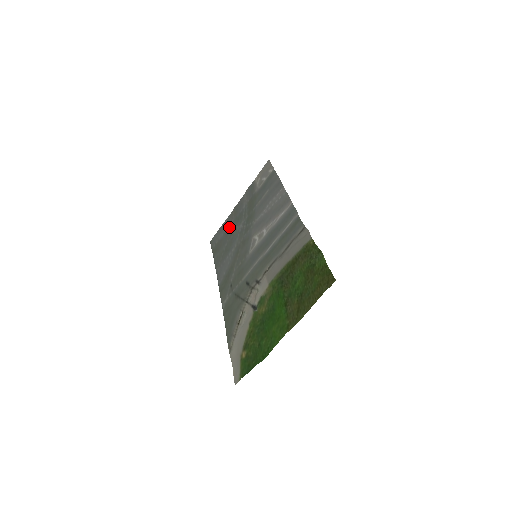
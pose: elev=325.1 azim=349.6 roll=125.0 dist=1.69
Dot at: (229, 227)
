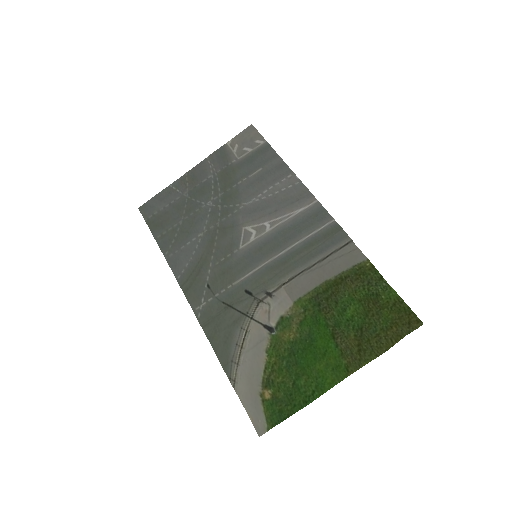
Dot at: (182, 198)
